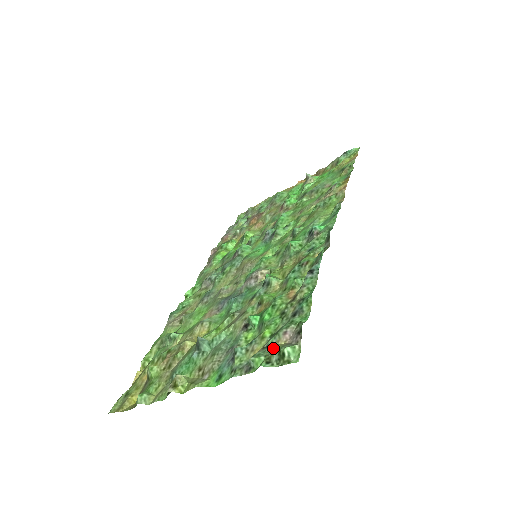
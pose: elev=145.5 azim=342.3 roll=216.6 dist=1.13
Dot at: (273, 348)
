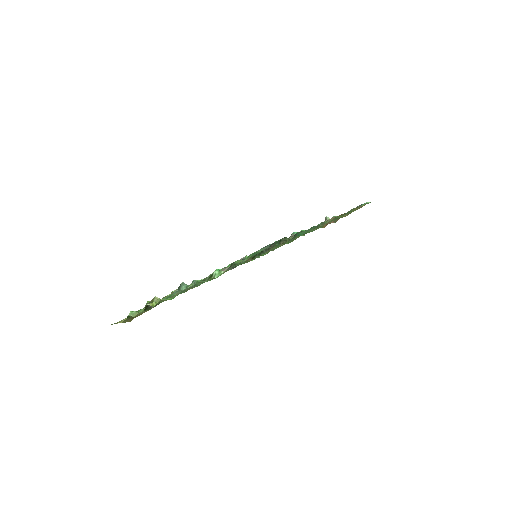
Dot at: occluded
